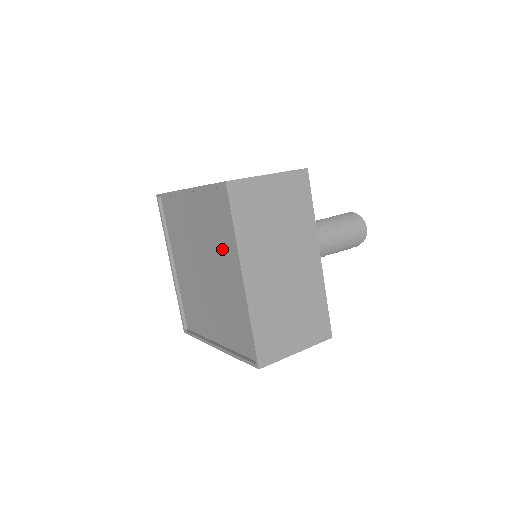
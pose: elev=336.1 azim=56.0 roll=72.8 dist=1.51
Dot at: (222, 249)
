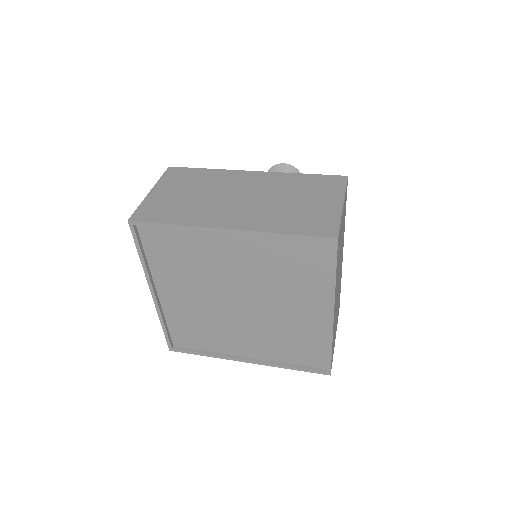
Dot at: (292, 289)
